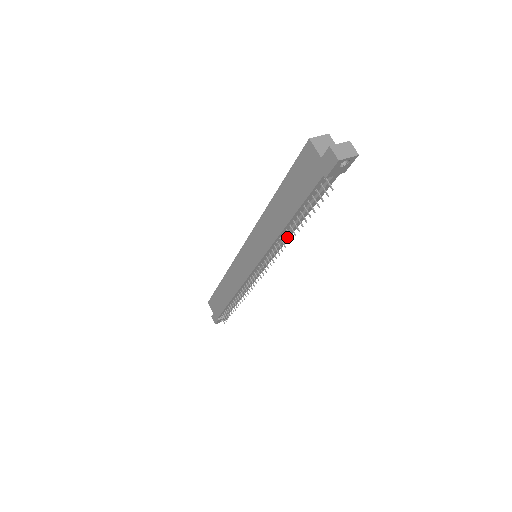
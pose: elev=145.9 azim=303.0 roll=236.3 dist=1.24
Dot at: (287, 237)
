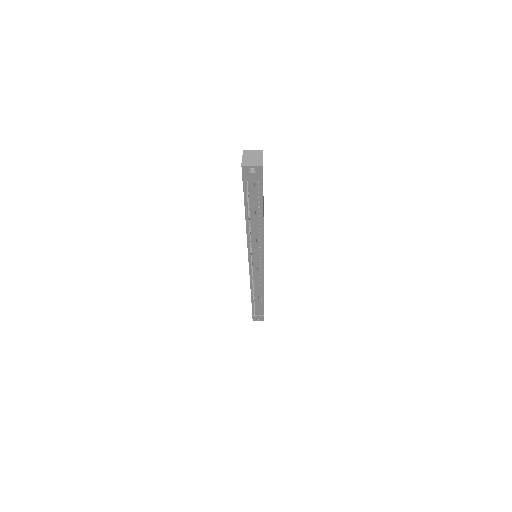
Dot at: (256, 237)
